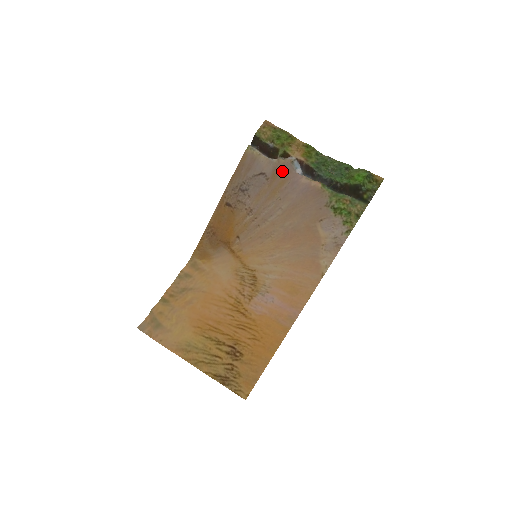
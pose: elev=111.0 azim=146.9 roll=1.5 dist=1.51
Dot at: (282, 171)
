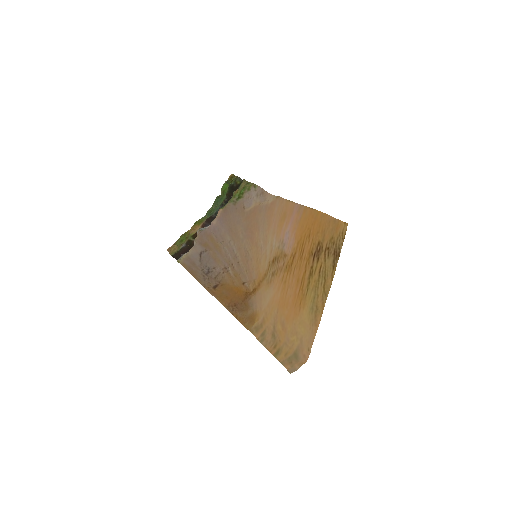
Dot at: (204, 238)
